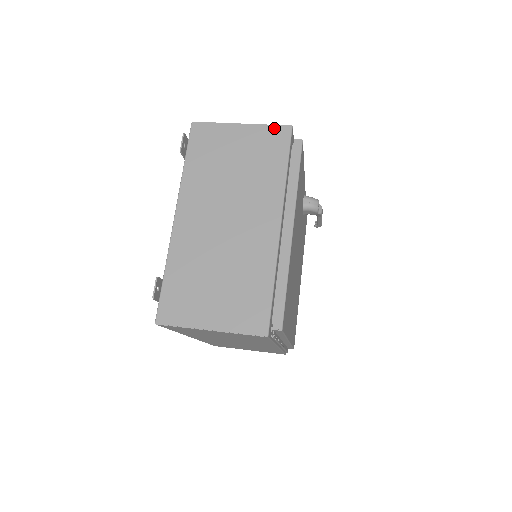
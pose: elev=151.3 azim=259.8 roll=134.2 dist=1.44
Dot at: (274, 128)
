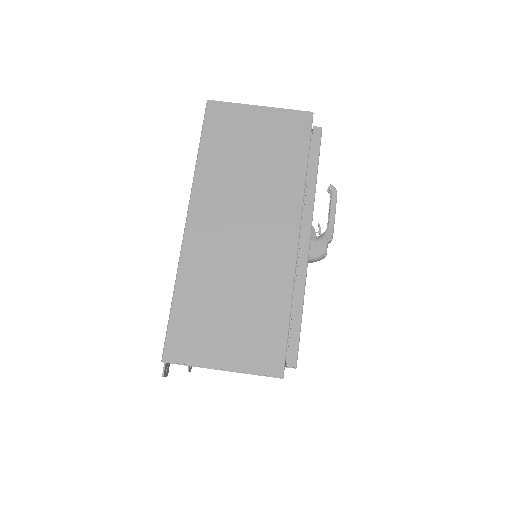
Dot at: occluded
